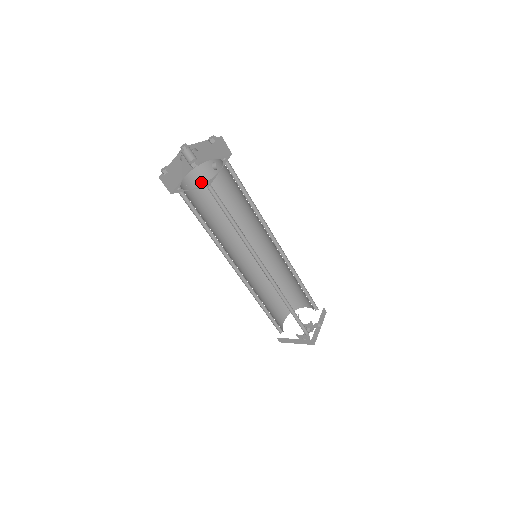
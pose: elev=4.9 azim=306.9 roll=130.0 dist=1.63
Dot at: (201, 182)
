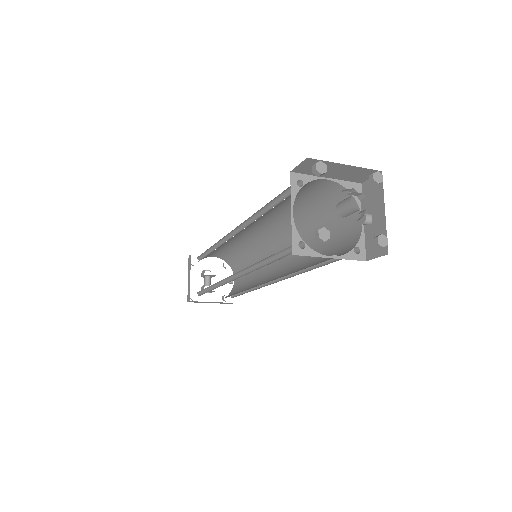
Dot at: occluded
